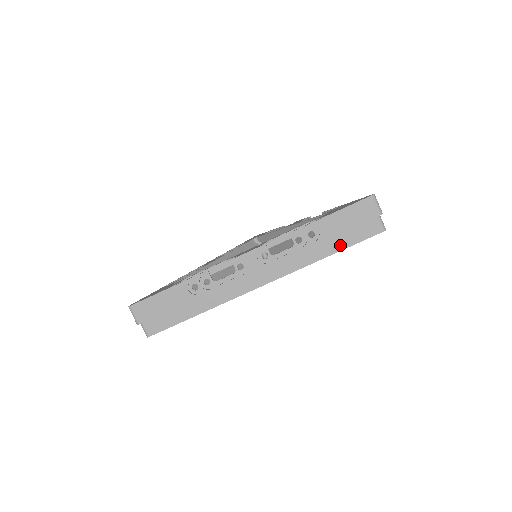
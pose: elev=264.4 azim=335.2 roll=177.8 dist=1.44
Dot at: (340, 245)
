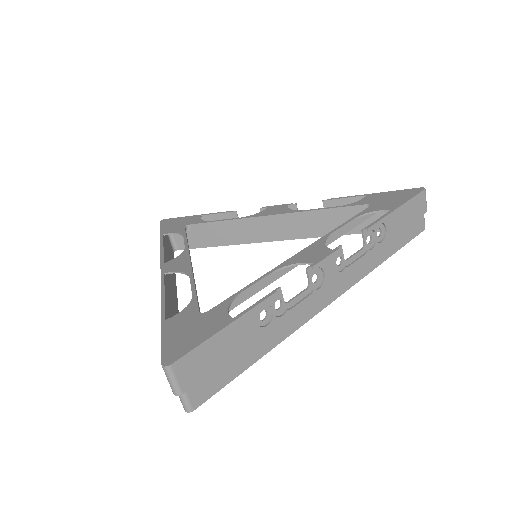
Dot at: (397, 245)
